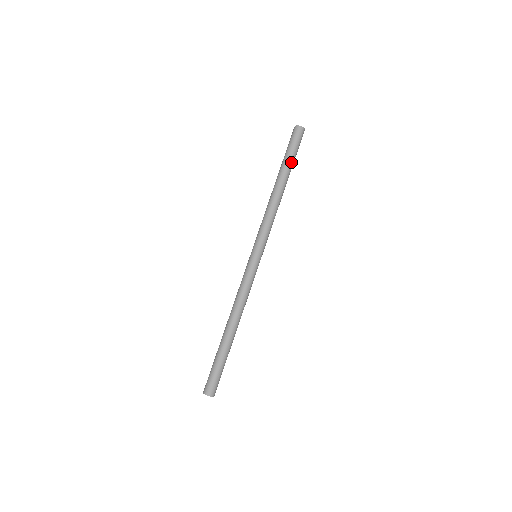
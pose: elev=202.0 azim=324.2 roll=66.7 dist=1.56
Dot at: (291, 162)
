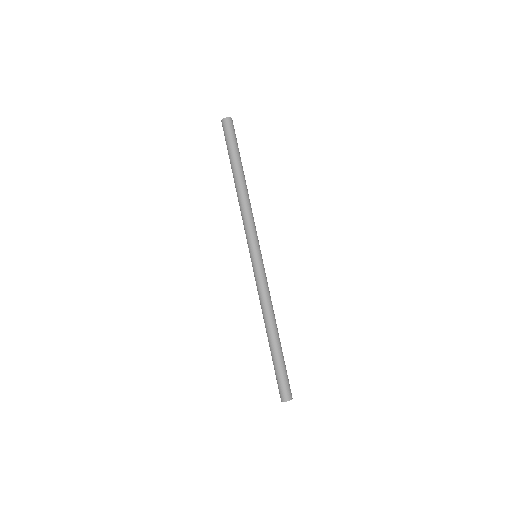
Dot at: occluded
